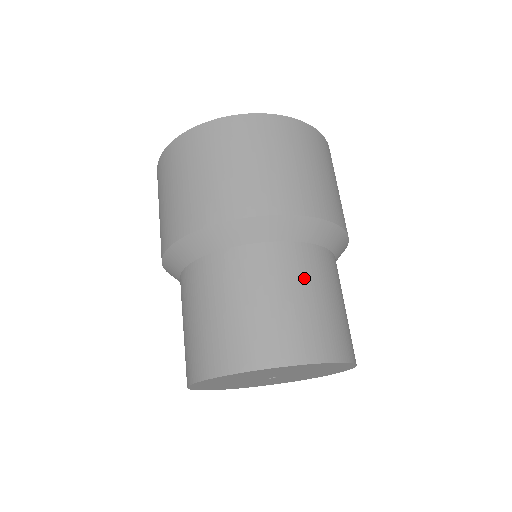
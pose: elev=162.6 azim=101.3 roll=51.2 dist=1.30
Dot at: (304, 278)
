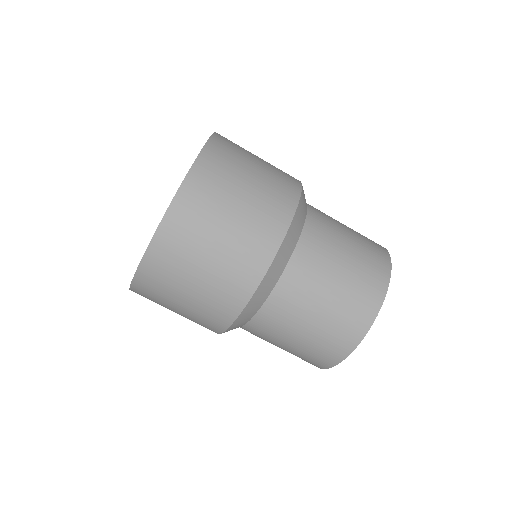
Dot at: (333, 237)
